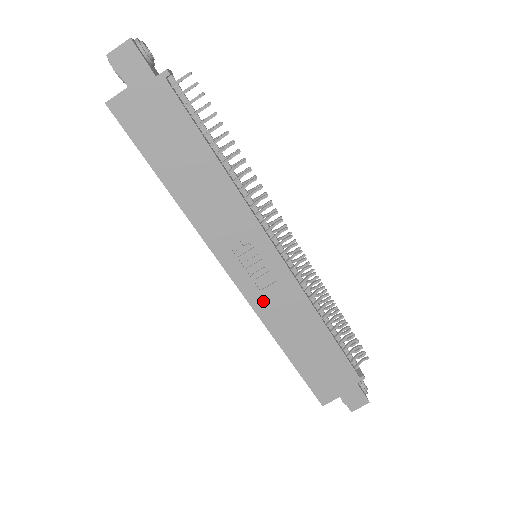
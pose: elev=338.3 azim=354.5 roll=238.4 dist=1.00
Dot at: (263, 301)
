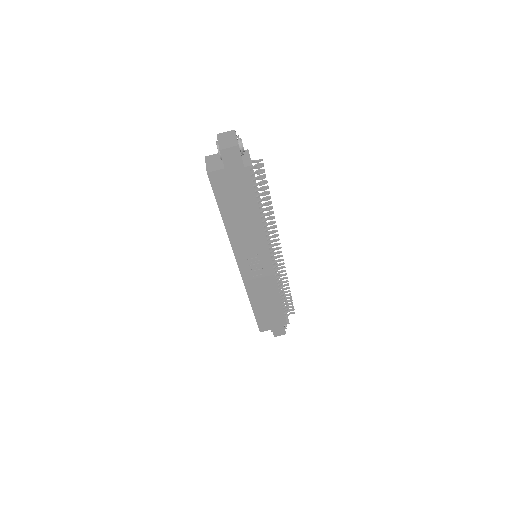
Dot at: (252, 282)
